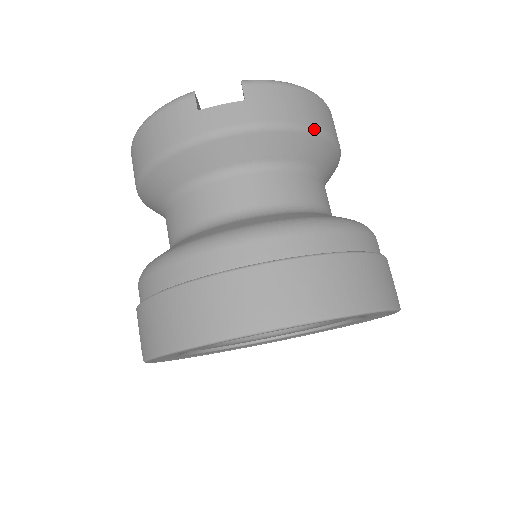
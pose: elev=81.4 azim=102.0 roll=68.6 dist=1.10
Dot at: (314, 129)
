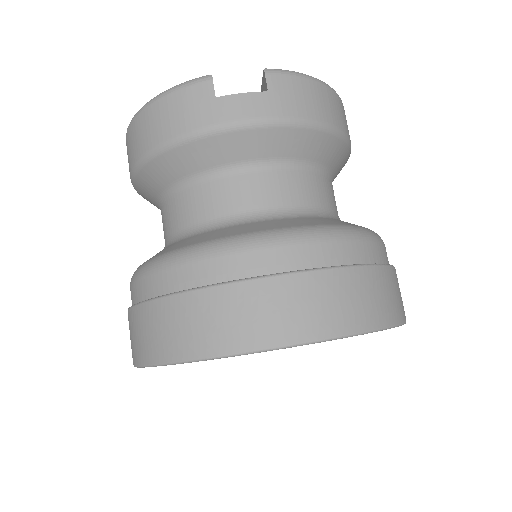
Dot at: (334, 129)
